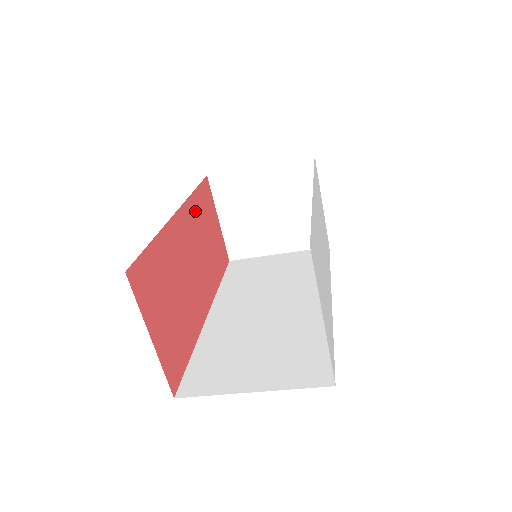
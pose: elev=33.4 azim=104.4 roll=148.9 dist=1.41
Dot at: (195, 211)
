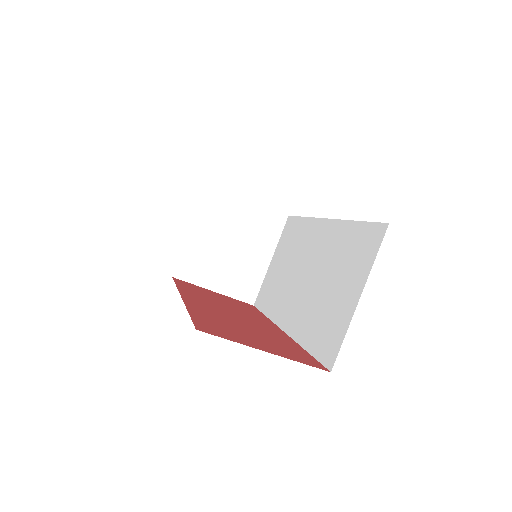
Dot at: (192, 293)
